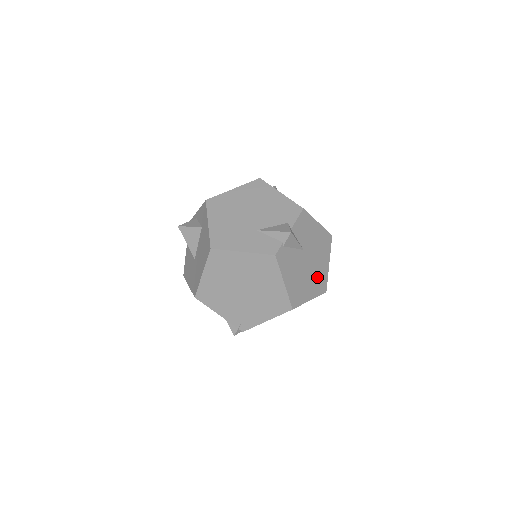
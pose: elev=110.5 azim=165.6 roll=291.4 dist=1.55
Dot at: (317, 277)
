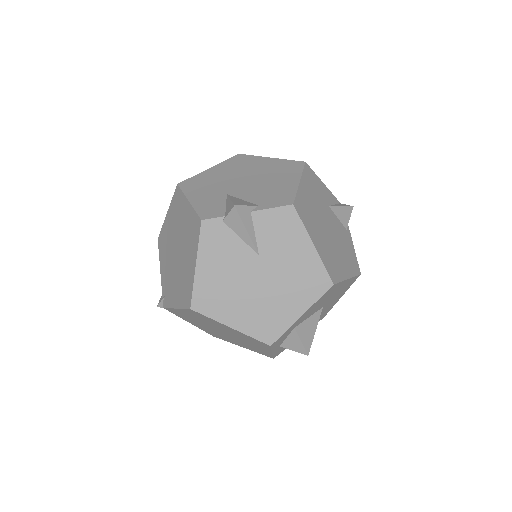
Dot at: (264, 311)
